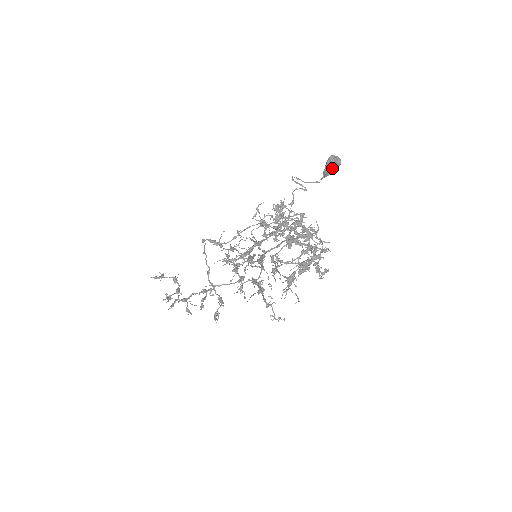
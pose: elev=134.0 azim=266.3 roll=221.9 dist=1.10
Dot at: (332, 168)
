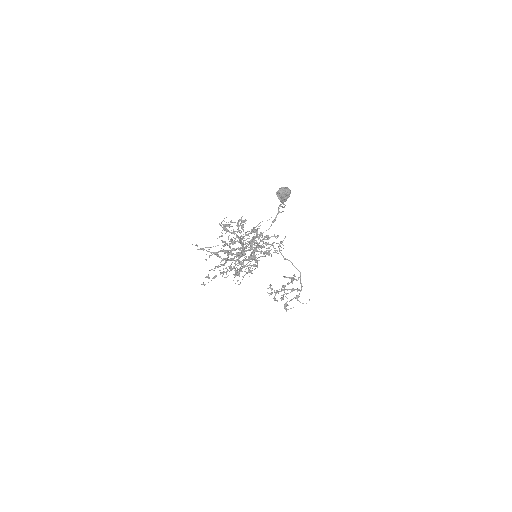
Dot at: (281, 196)
